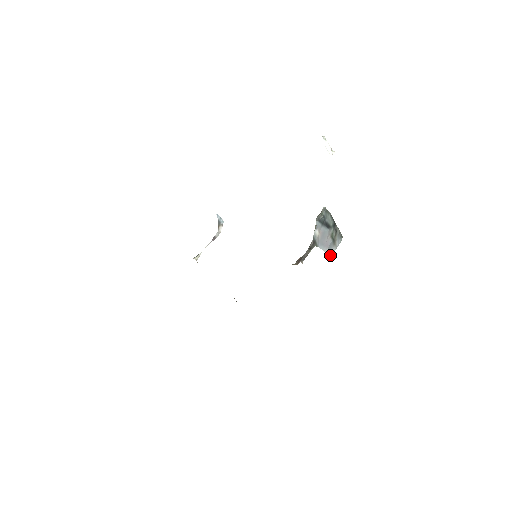
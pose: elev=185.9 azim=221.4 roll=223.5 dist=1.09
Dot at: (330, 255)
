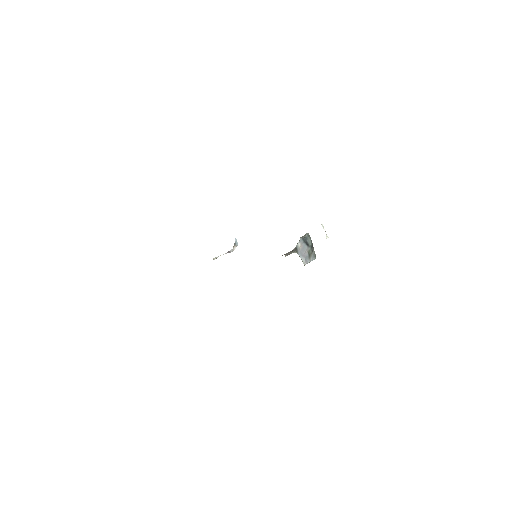
Dot at: (305, 263)
